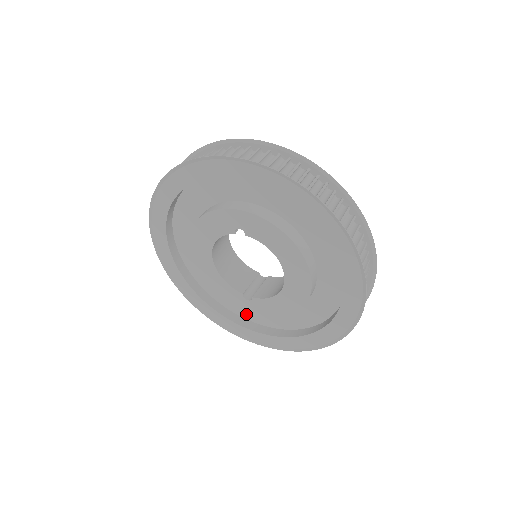
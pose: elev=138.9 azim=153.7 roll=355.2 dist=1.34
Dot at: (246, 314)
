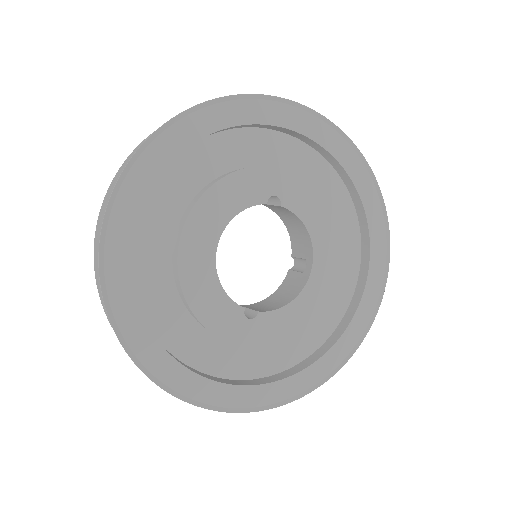
Dot at: (215, 365)
